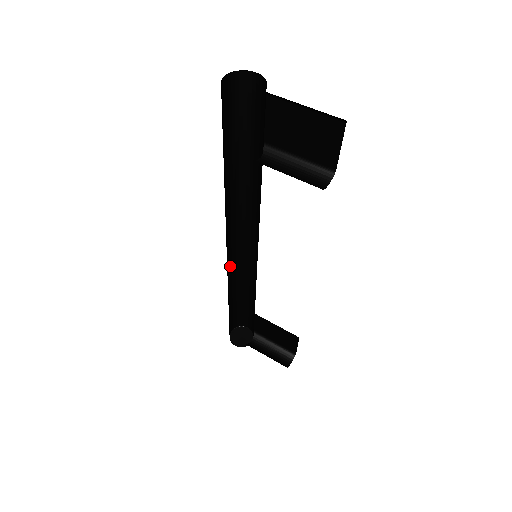
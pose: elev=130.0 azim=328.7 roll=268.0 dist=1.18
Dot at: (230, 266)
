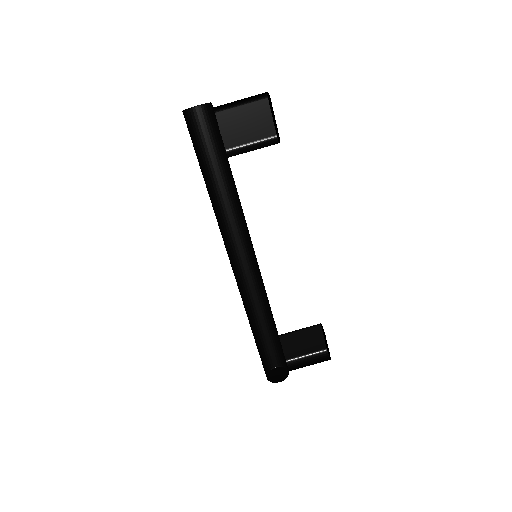
Dot at: (239, 291)
